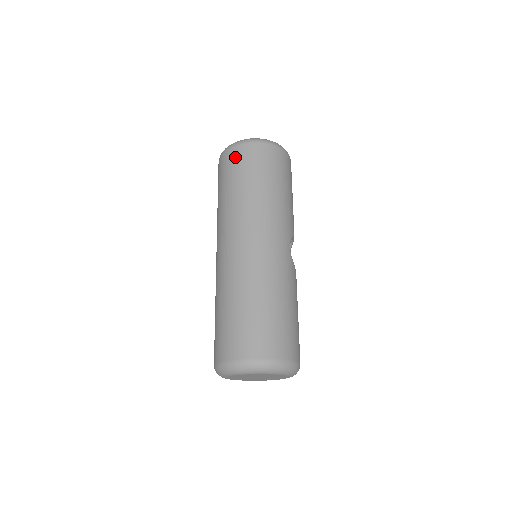
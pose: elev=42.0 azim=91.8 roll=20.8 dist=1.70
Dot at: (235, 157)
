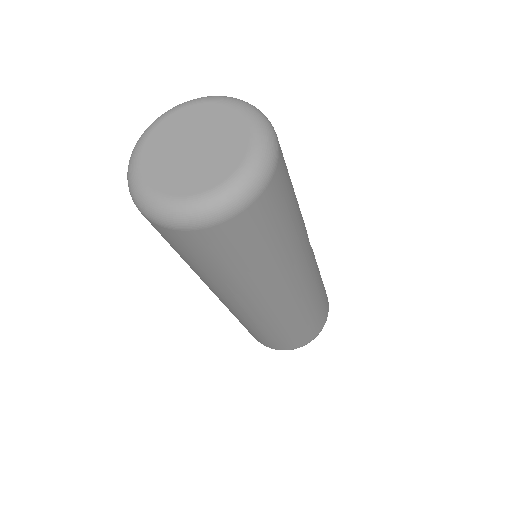
Dot at: occluded
